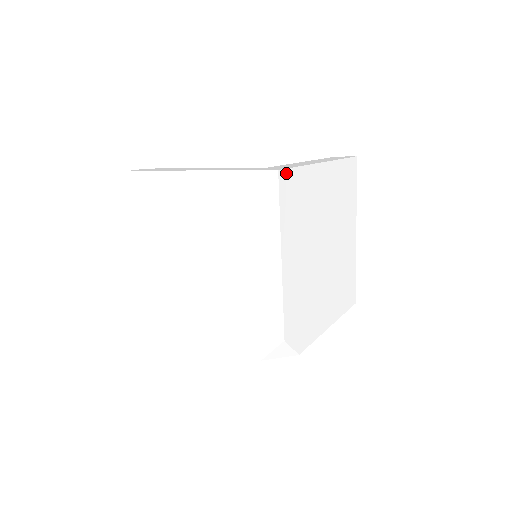
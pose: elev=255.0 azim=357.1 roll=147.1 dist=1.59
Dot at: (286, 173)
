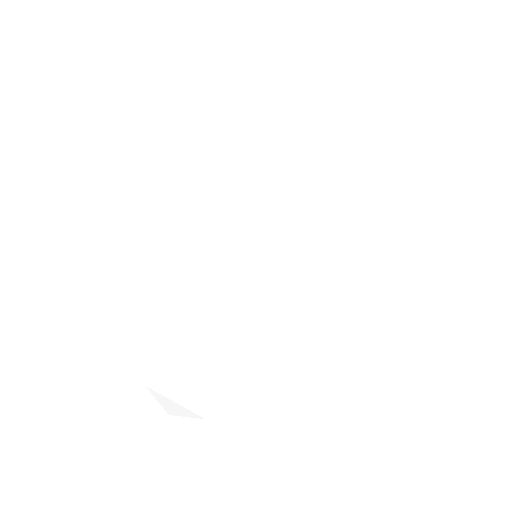
Dot at: (94, 121)
